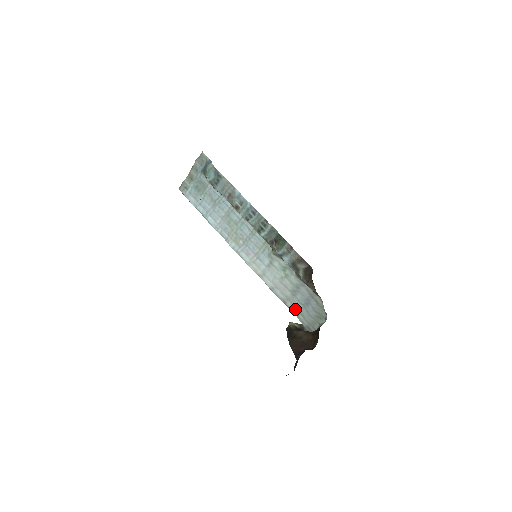
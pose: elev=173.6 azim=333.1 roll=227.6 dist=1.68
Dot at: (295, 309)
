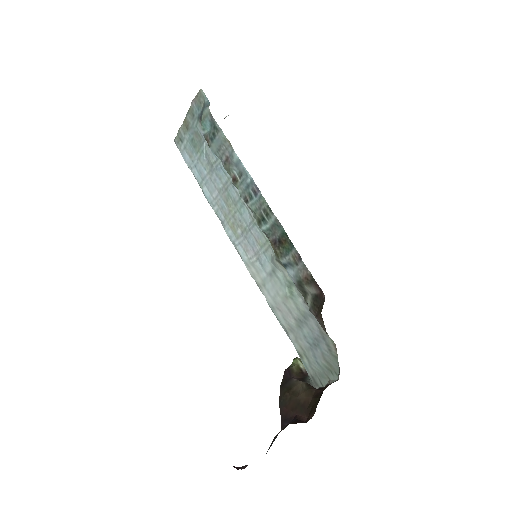
Dot at: (299, 347)
